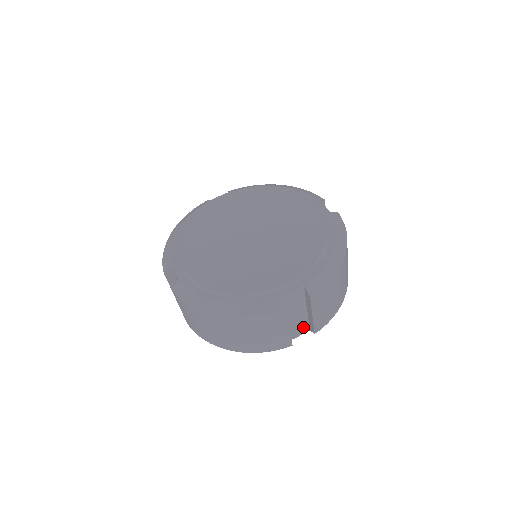
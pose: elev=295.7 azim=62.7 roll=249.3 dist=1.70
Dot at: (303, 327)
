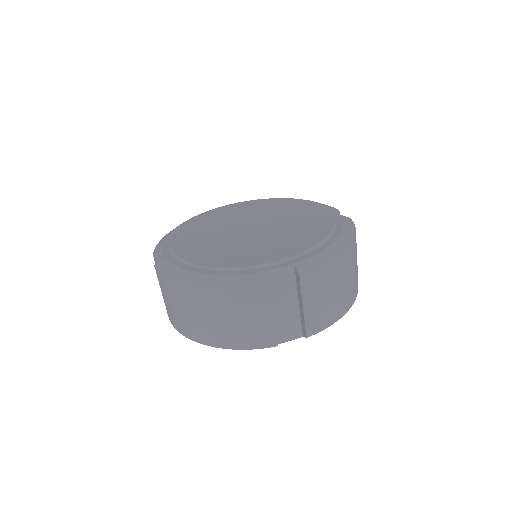
Dot at: (294, 329)
